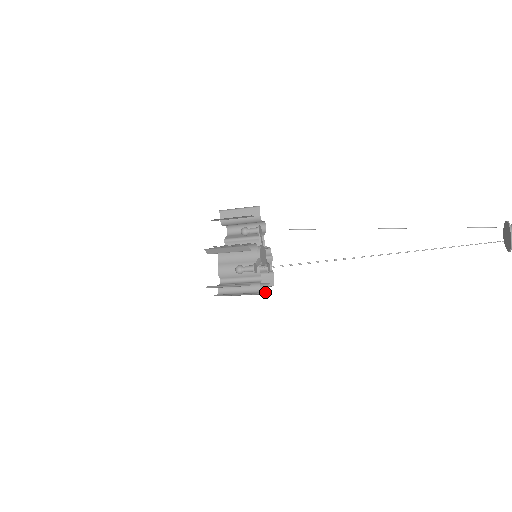
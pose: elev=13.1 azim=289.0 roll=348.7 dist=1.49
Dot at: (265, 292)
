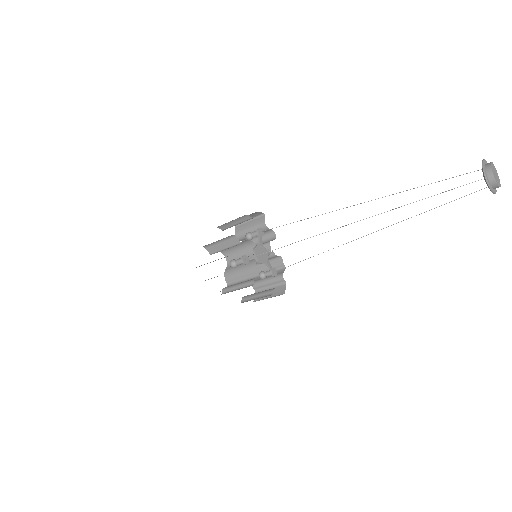
Dot at: (269, 295)
